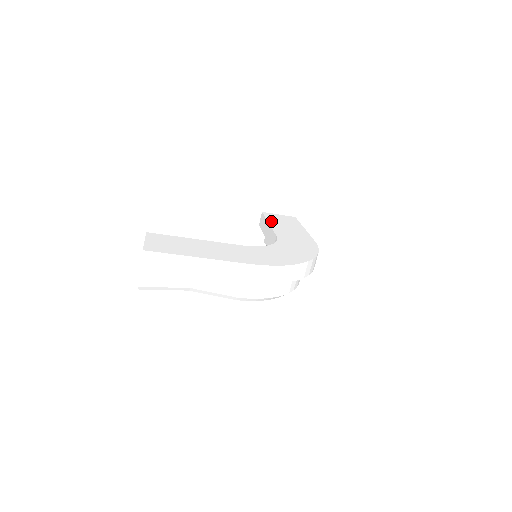
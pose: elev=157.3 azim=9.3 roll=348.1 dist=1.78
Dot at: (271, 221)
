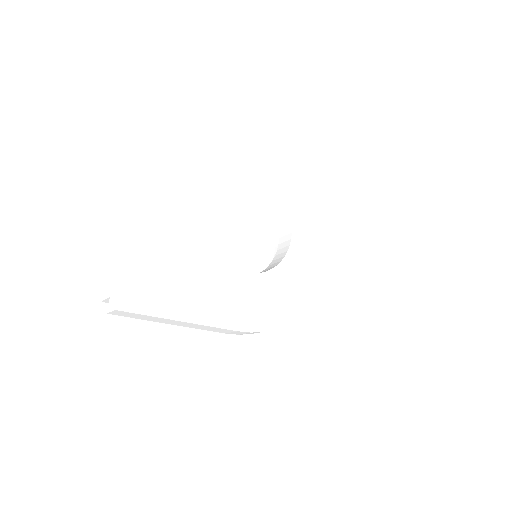
Dot at: (299, 178)
